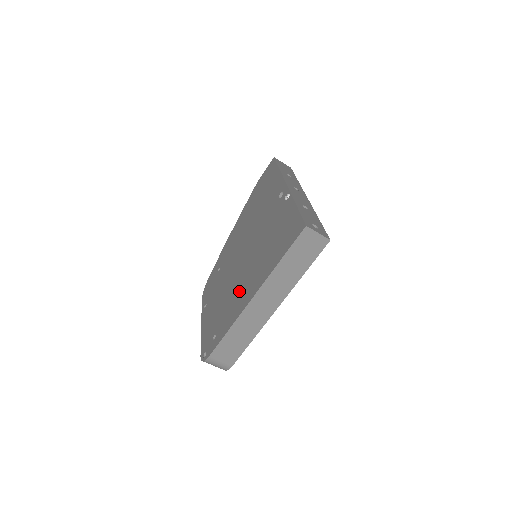
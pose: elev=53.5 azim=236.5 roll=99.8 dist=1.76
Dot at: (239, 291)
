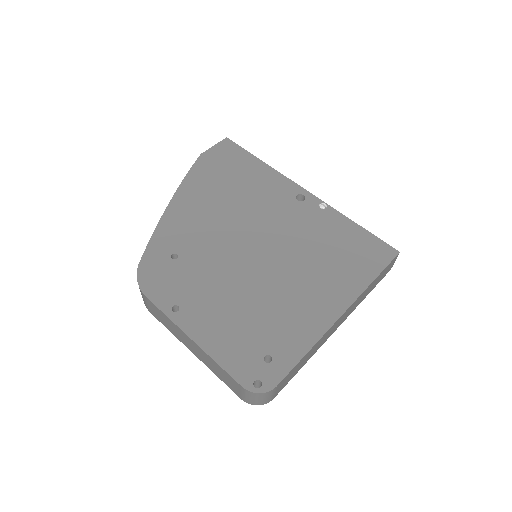
Dot at: (293, 300)
